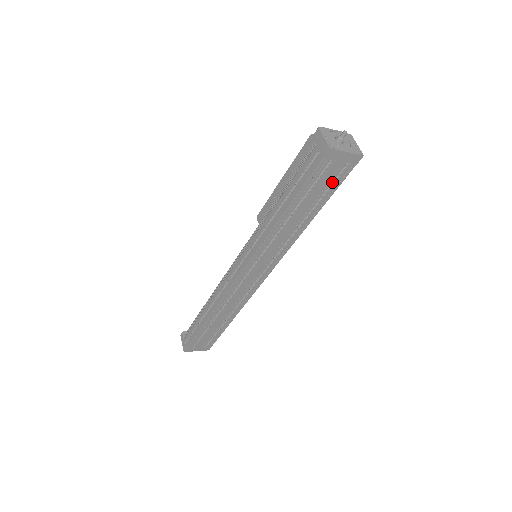
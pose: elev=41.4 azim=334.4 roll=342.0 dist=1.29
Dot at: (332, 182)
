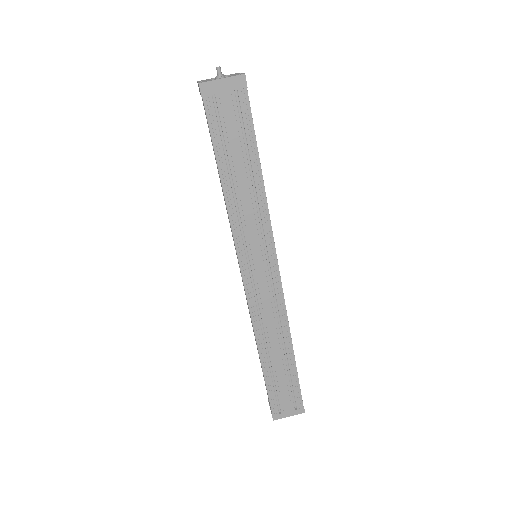
Dot at: (243, 122)
